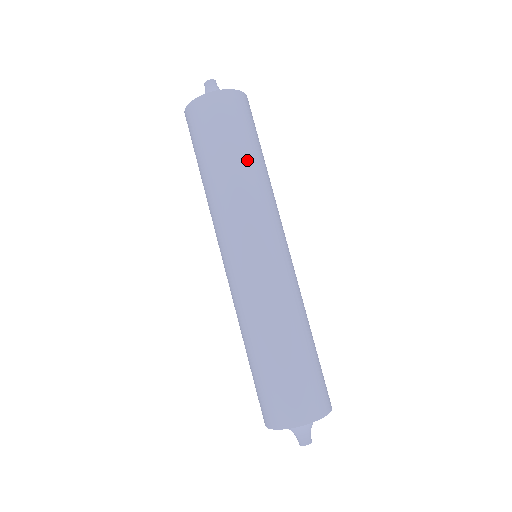
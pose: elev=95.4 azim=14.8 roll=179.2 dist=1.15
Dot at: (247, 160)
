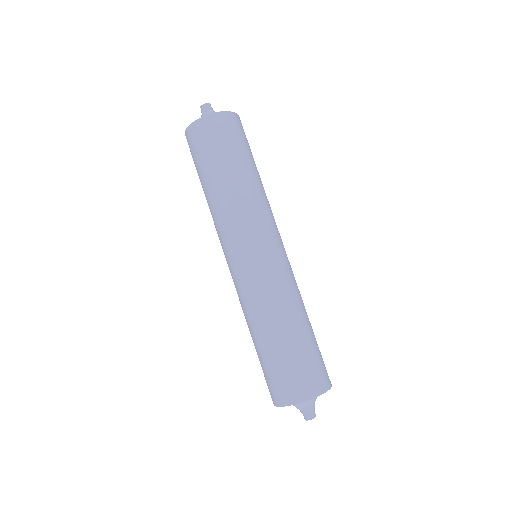
Dot at: (223, 178)
